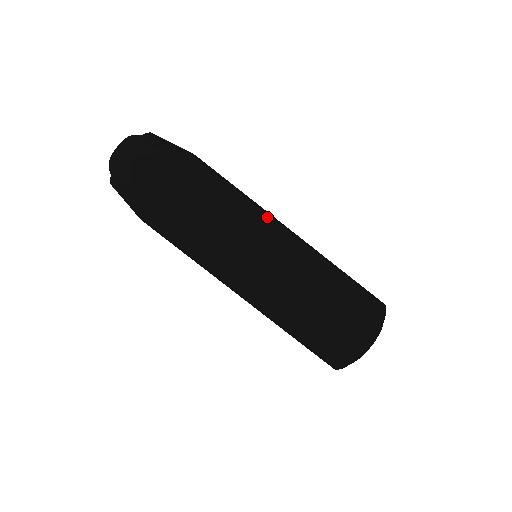
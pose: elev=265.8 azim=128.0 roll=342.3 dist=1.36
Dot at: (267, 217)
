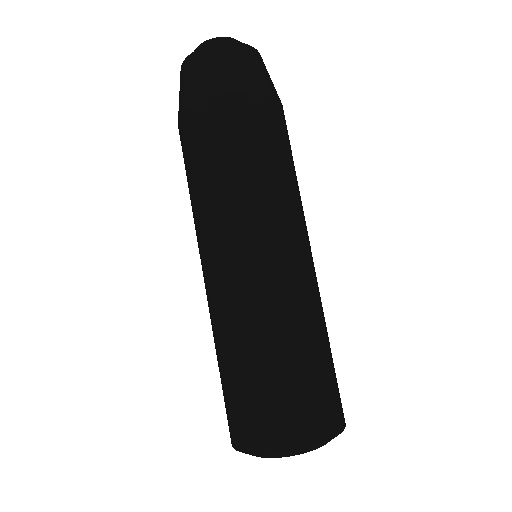
Dot at: occluded
